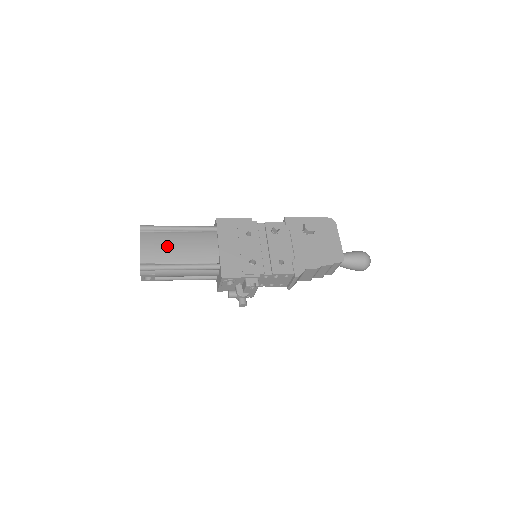
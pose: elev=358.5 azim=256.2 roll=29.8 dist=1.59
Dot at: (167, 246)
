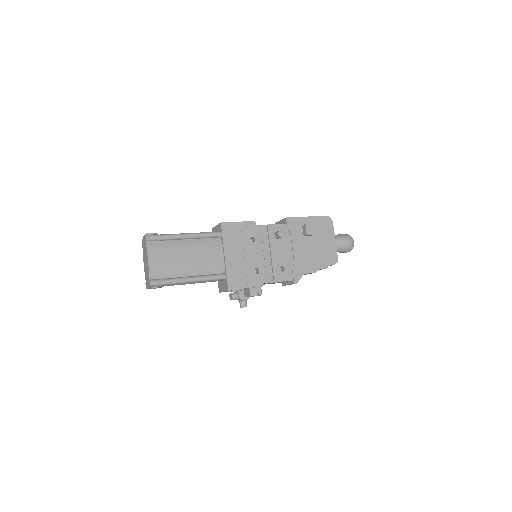
Dot at: (174, 258)
